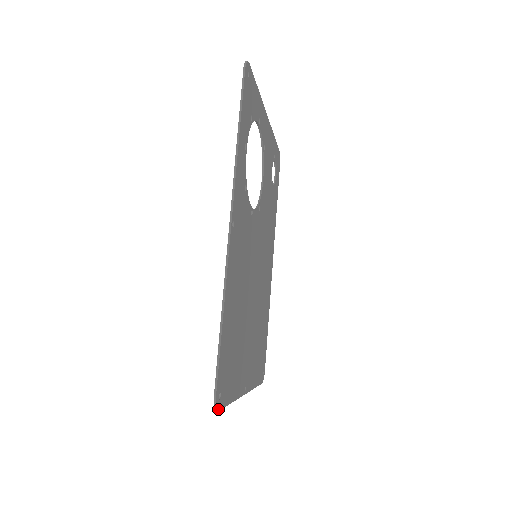
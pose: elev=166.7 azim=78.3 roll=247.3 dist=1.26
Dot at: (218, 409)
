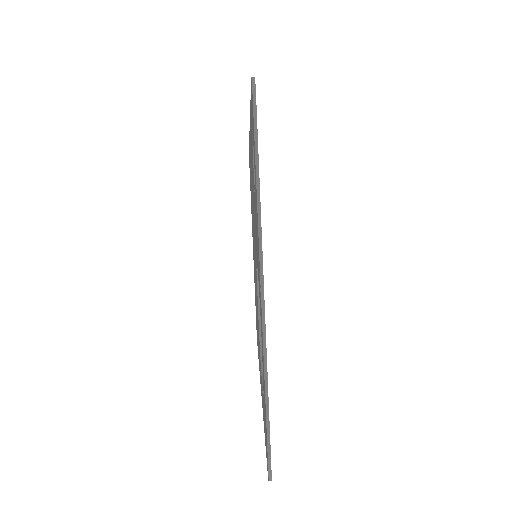
Dot at: occluded
